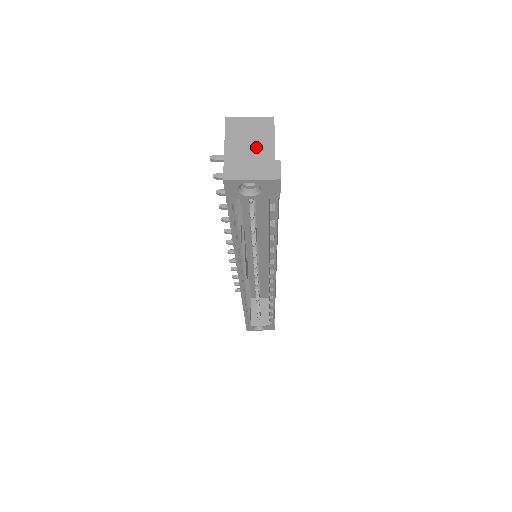
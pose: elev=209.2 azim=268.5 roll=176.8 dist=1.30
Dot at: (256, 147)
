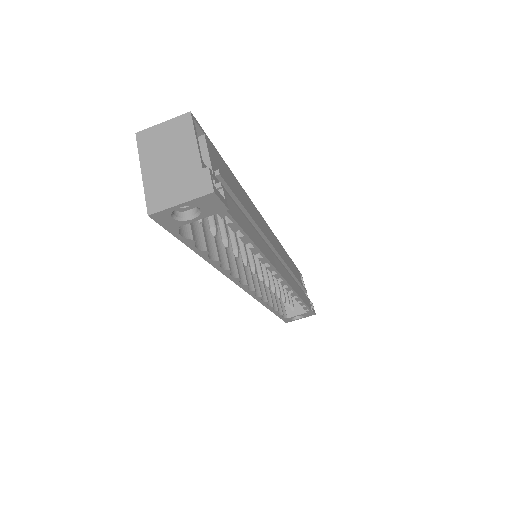
Dot at: (177, 159)
